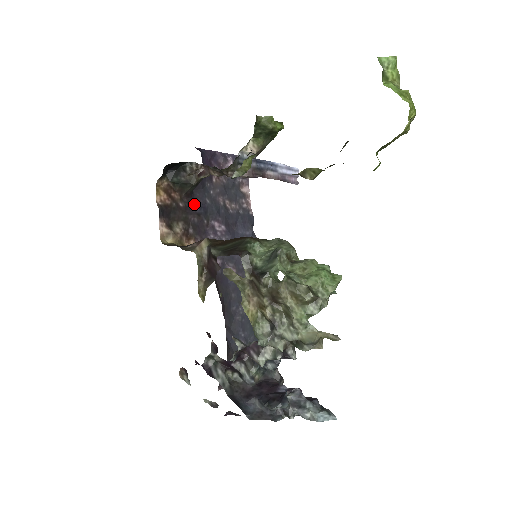
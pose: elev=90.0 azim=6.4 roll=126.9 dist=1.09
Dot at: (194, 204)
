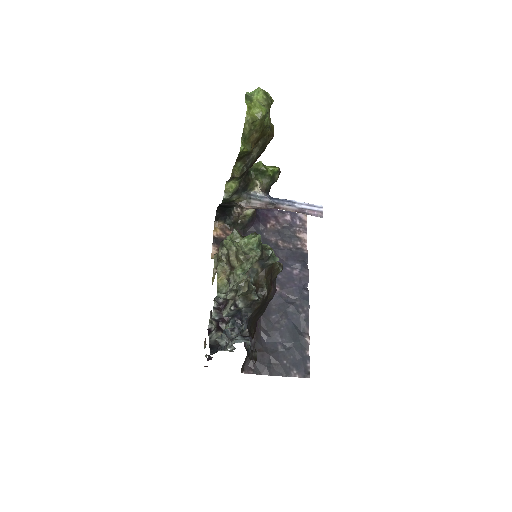
Dot at: occluded
